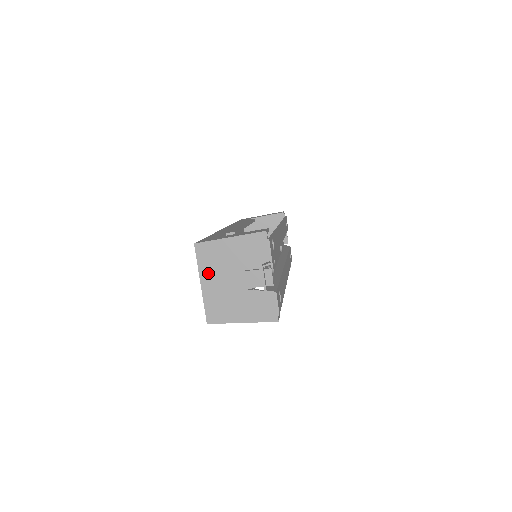
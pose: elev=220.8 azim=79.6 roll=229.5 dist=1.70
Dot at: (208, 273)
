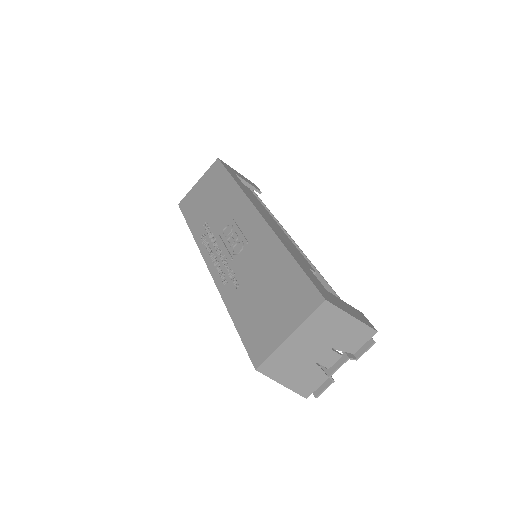
Dot at: (306, 331)
